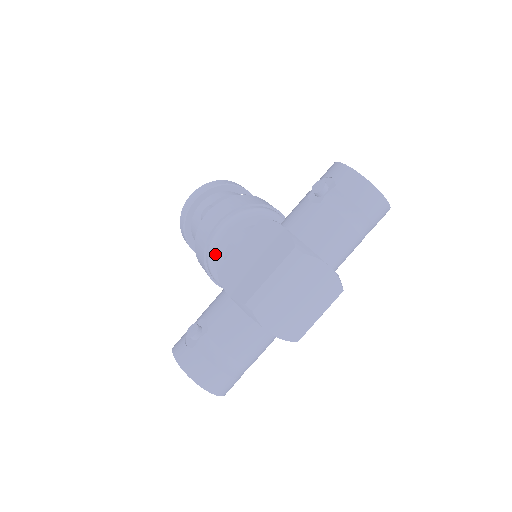
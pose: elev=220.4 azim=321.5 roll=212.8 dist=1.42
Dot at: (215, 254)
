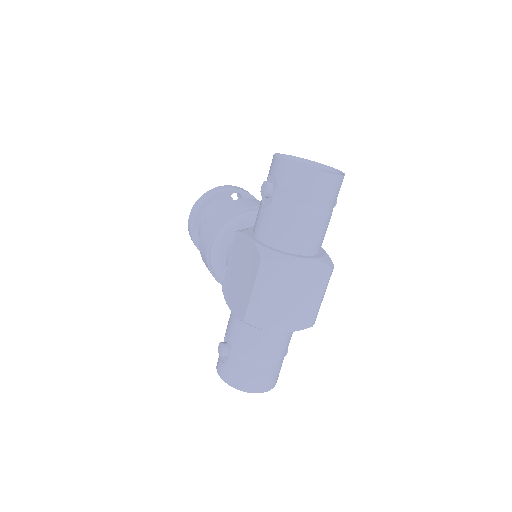
Dot at: (219, 272)
